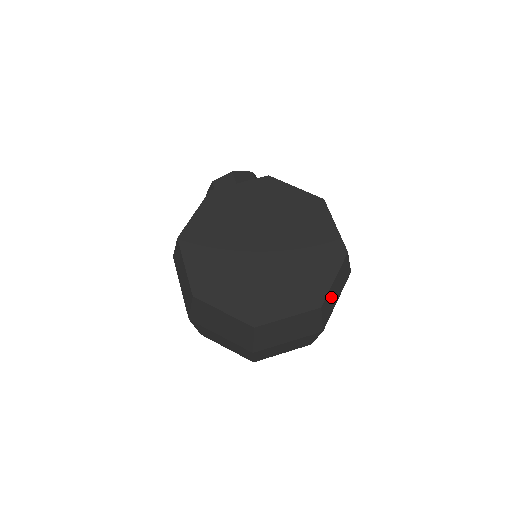
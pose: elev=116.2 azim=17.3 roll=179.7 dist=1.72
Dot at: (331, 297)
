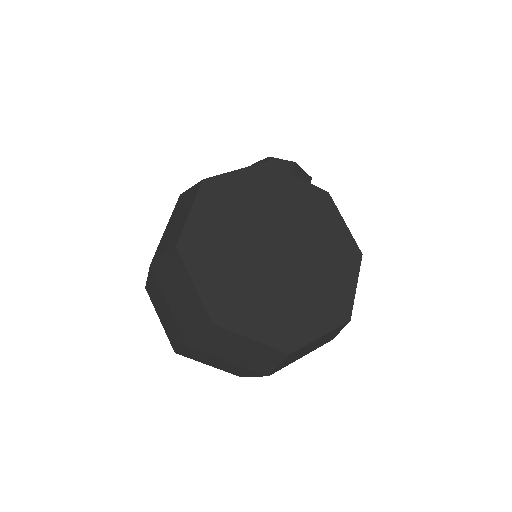
Dot at: (303, 350)
